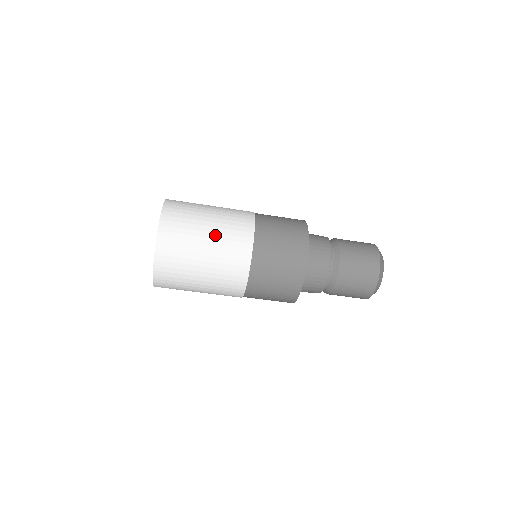
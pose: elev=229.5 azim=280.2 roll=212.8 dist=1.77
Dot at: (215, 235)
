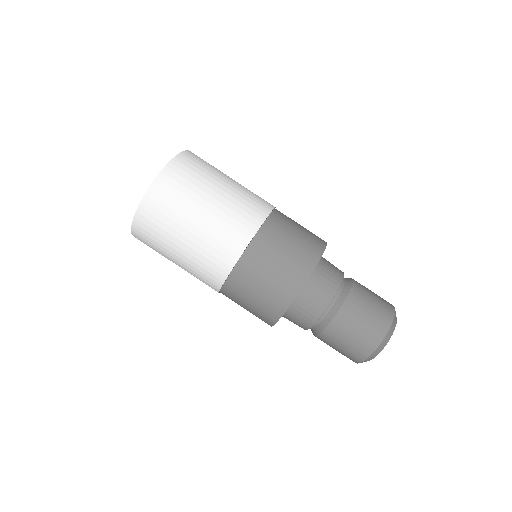
Dot at: (219, 204)
